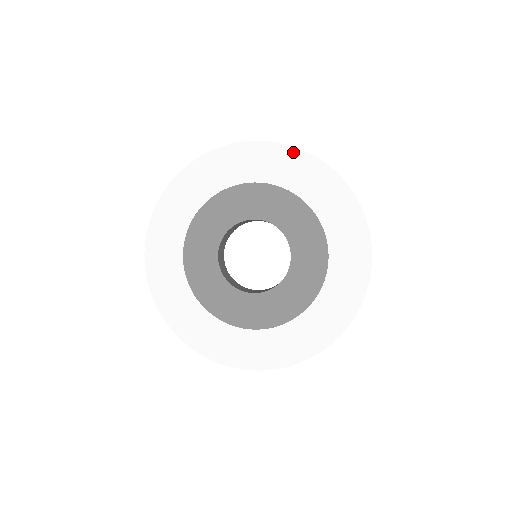
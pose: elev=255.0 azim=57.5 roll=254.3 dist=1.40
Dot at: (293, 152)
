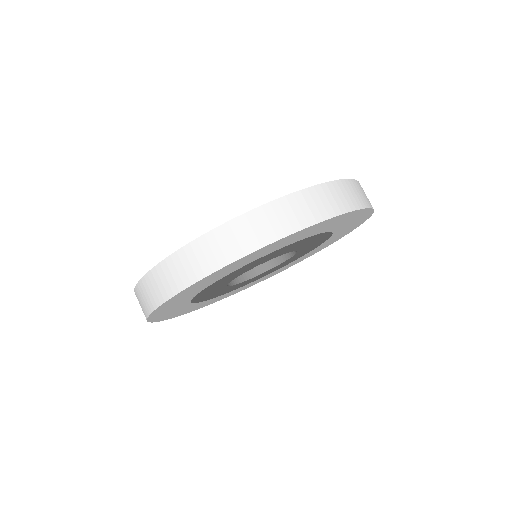
Dot at: (233, 264)
